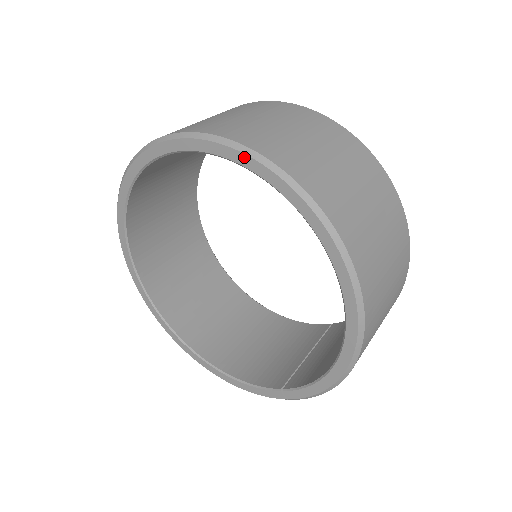
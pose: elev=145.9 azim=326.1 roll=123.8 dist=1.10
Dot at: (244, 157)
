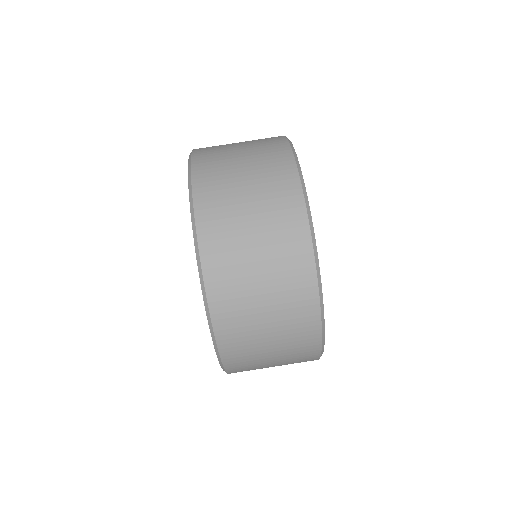
Dot at: (193, 232)
